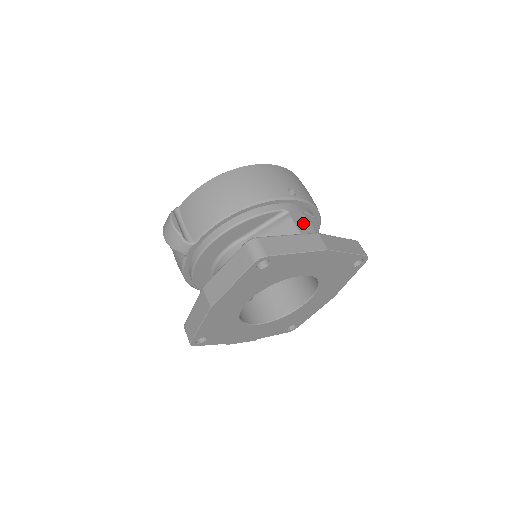
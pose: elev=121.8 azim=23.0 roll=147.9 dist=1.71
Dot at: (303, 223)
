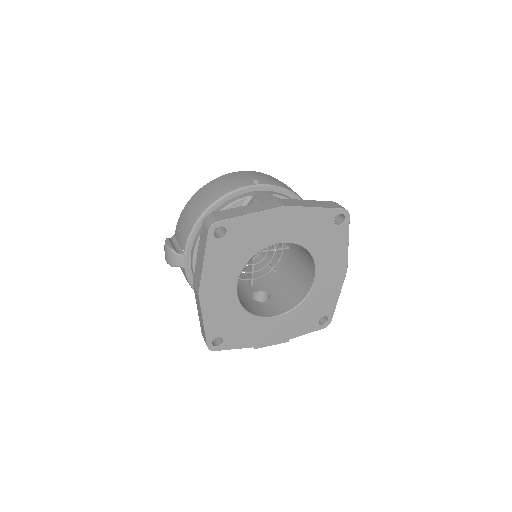
Dot at: (268, 199)
